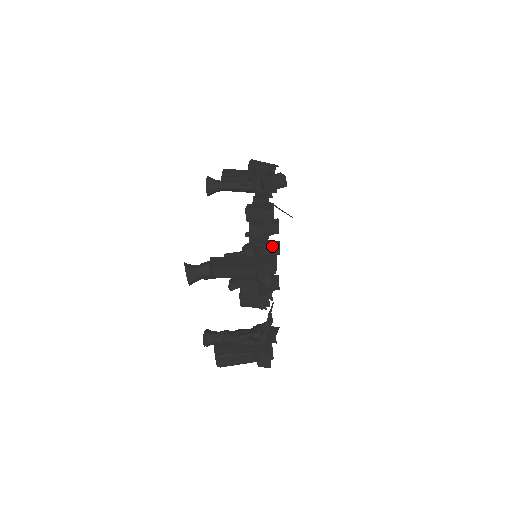
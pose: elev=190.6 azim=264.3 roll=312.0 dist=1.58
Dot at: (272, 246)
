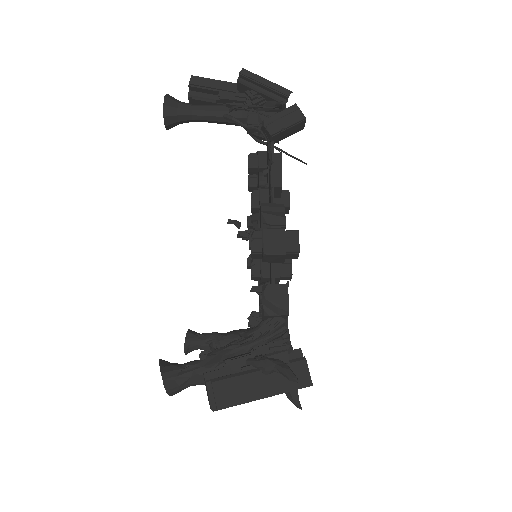
Dot at: (285, 262)
